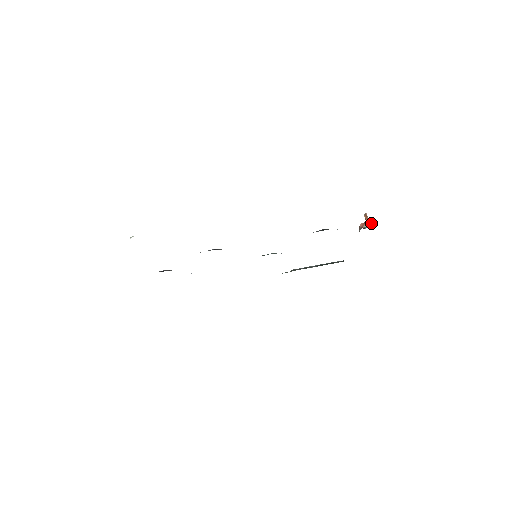
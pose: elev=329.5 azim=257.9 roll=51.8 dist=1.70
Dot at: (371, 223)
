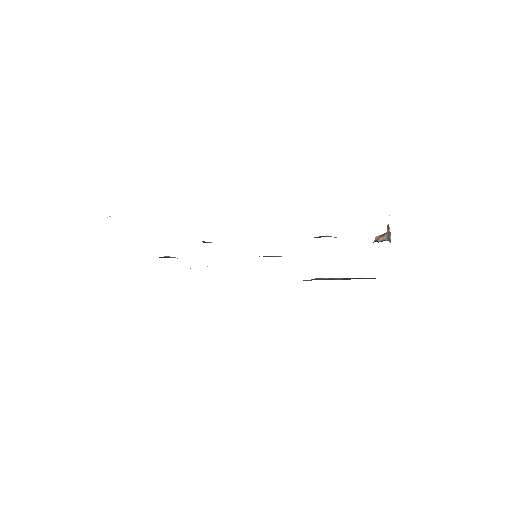
Dot at: (389, 237)
